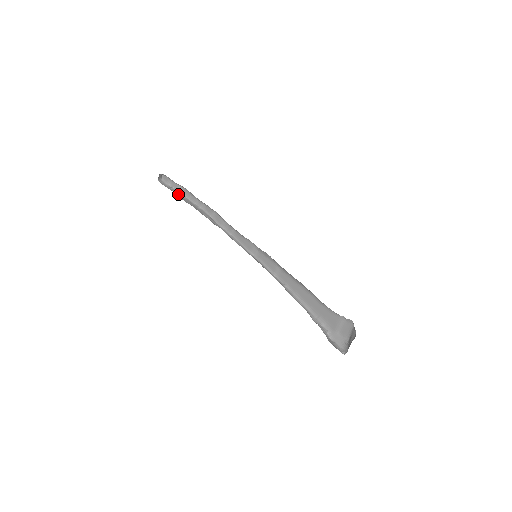
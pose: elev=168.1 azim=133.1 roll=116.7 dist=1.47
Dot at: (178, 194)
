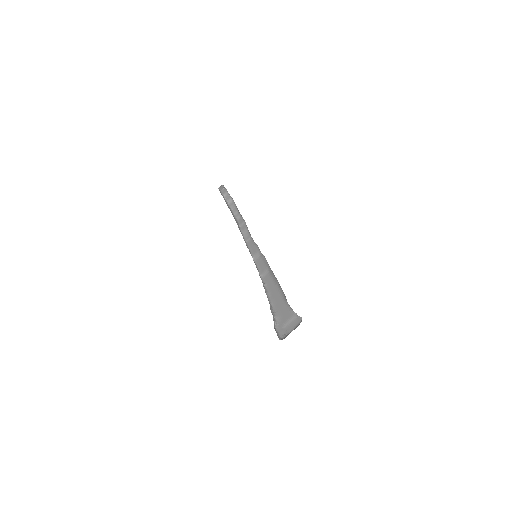
Dot at: (226, 202)
